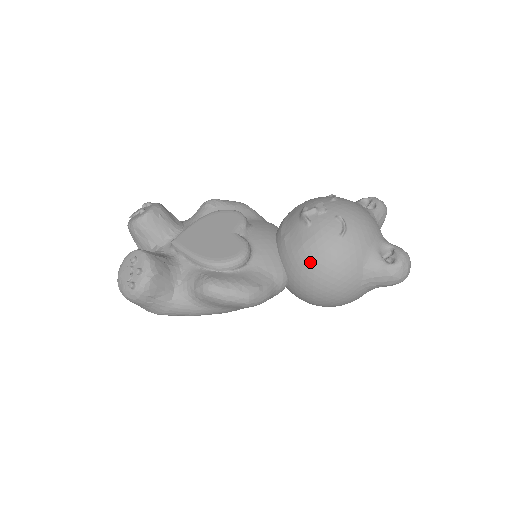
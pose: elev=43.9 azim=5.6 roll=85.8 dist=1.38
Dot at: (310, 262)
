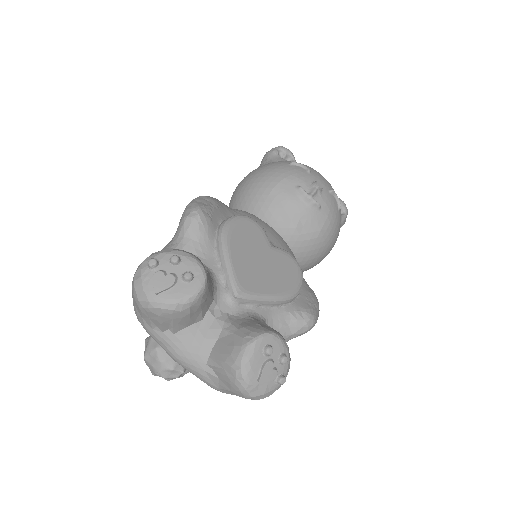
Dot at: (326, 243)
